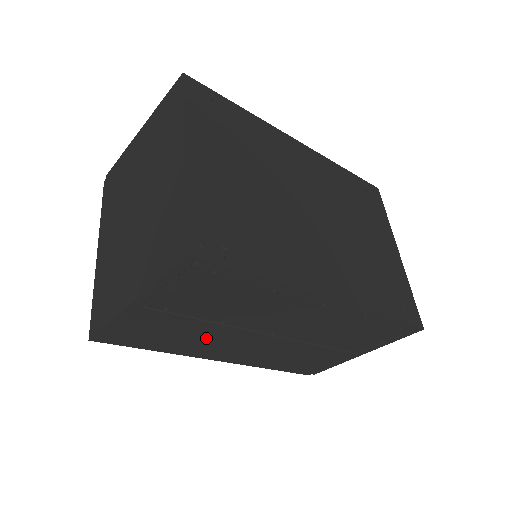
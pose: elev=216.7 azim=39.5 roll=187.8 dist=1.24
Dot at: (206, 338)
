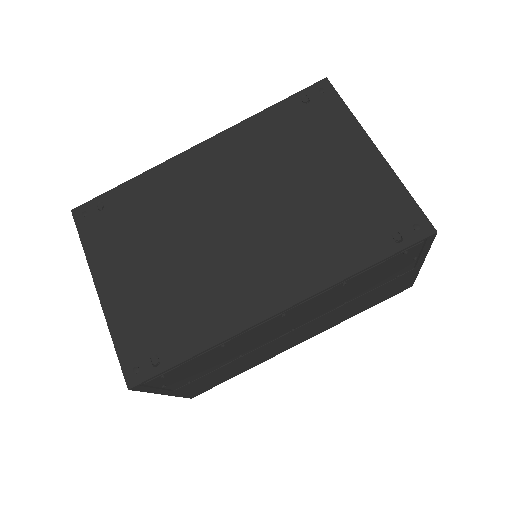
Dot at: (255, 357)
